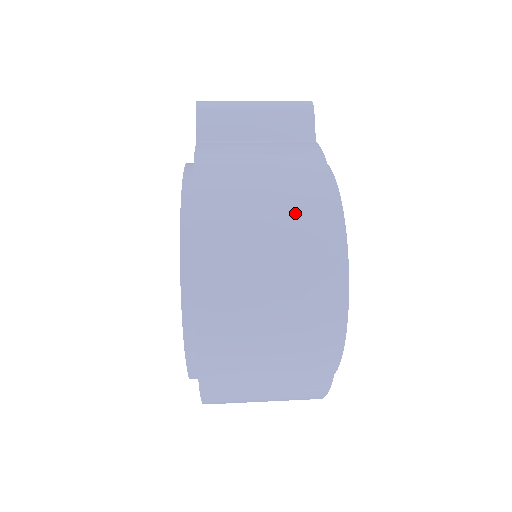
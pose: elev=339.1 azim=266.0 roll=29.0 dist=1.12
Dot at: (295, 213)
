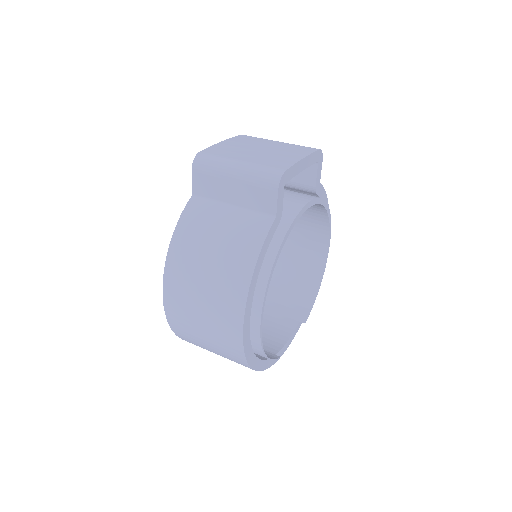
Dot at: (220, 298)
